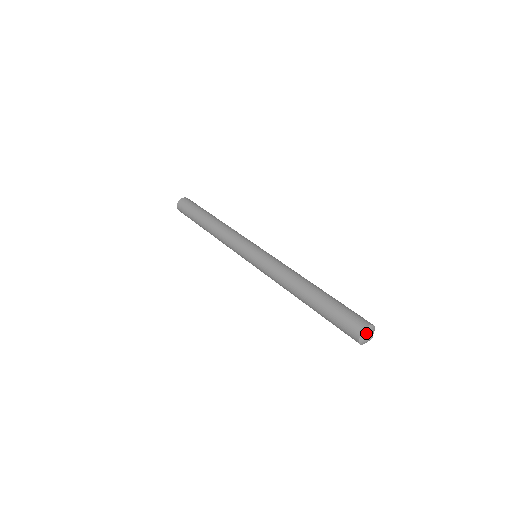
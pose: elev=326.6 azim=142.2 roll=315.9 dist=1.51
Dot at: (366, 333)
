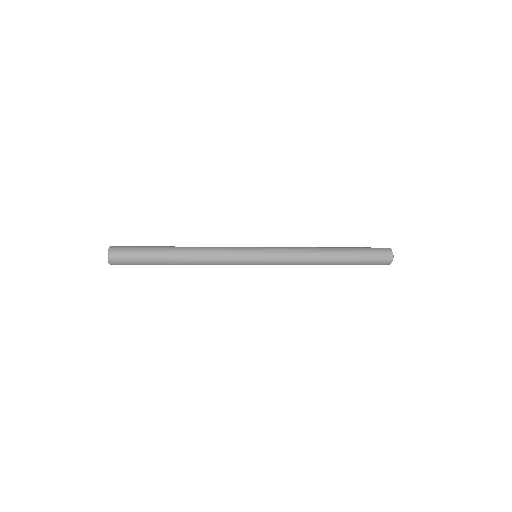
Dot at: occluded
